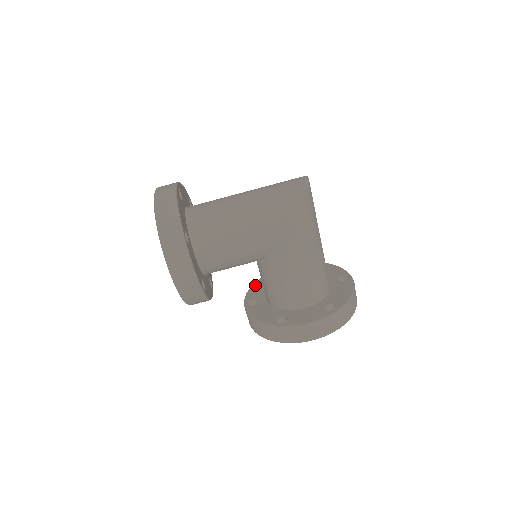
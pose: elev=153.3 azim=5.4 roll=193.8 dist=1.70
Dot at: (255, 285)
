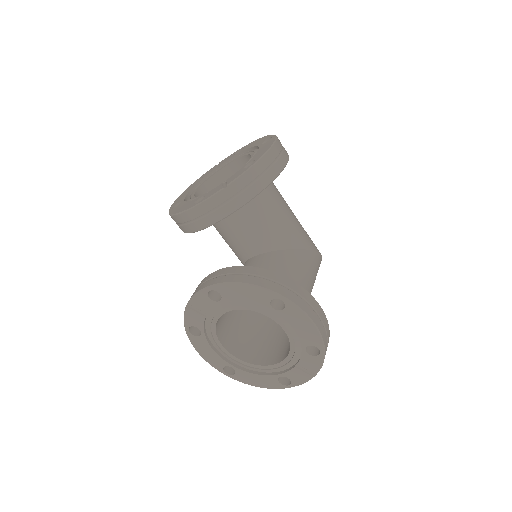
Dot at: occluded
